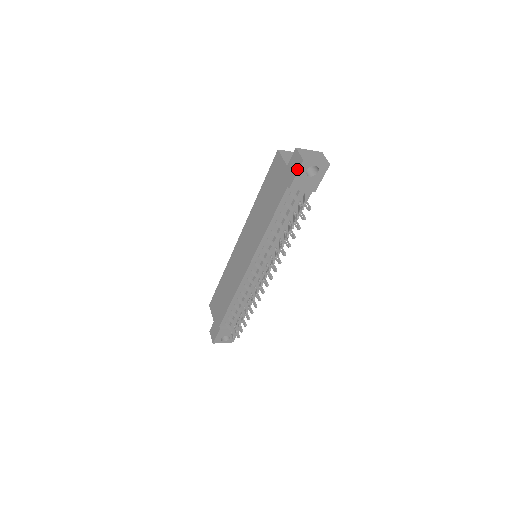
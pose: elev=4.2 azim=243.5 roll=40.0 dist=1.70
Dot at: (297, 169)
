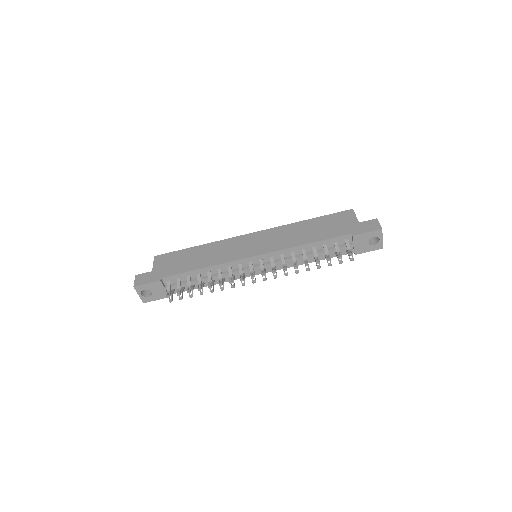
Dot at: (371, 230)
